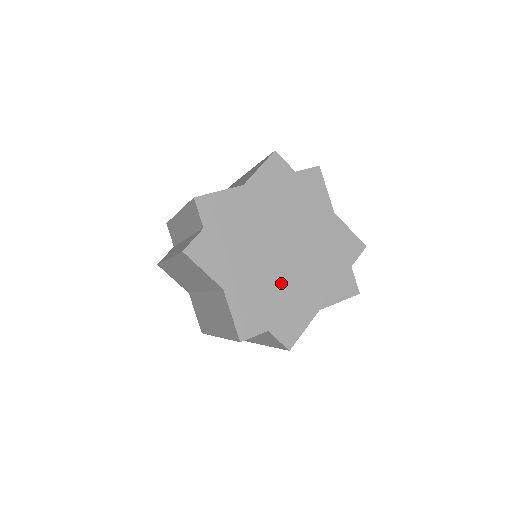
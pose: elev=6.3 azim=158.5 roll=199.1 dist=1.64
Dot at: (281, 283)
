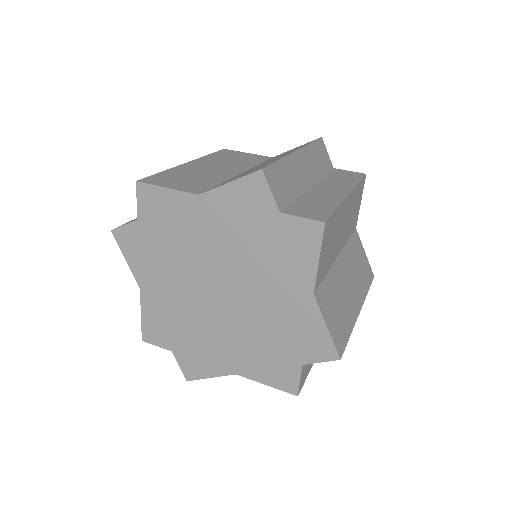
Dot at: (203, 322)
